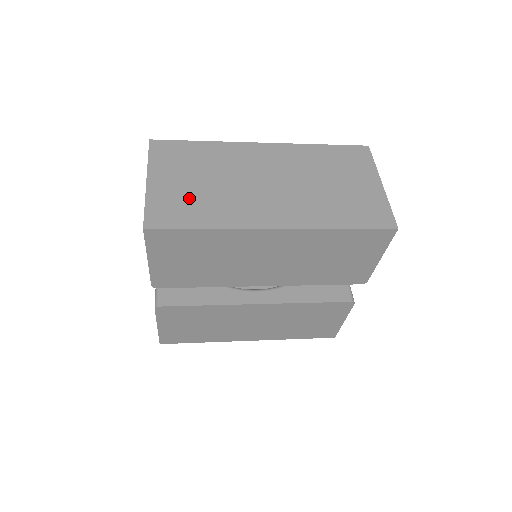
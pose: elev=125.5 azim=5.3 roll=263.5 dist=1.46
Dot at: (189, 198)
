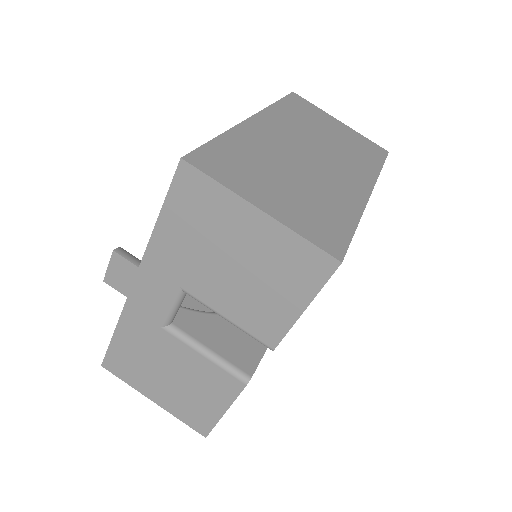
Dot at: (309, 204)
